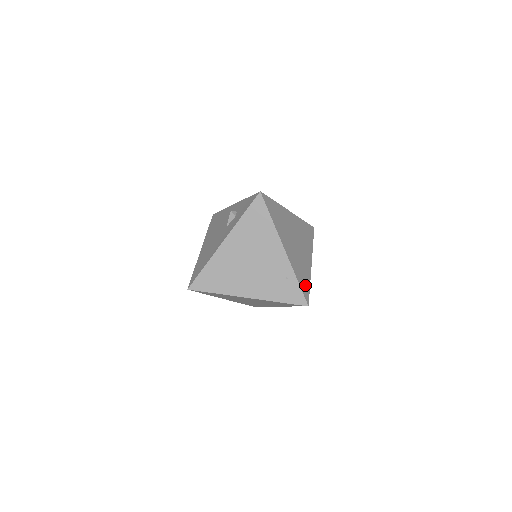
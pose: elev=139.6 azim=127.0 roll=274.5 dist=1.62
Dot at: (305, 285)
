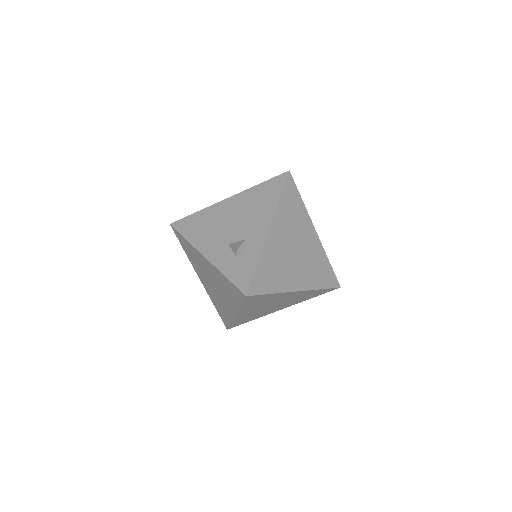
Dot at: (242, 322)
